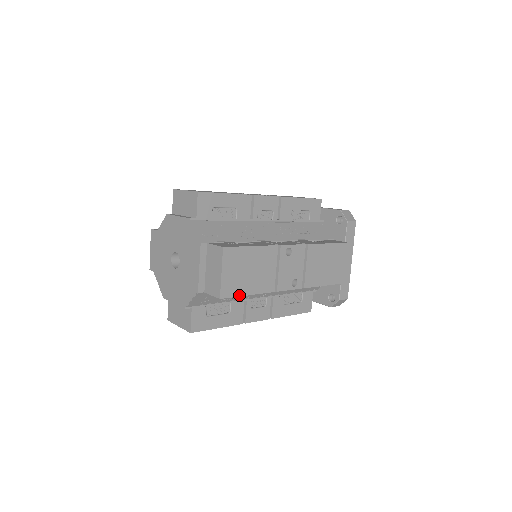
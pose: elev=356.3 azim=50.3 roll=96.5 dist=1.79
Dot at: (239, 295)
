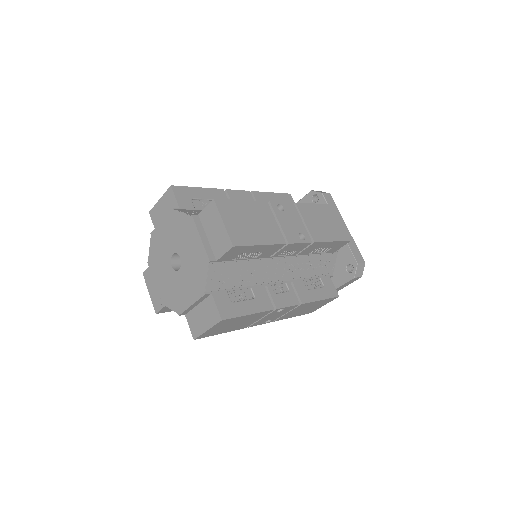
Dot at: (213, 335)
